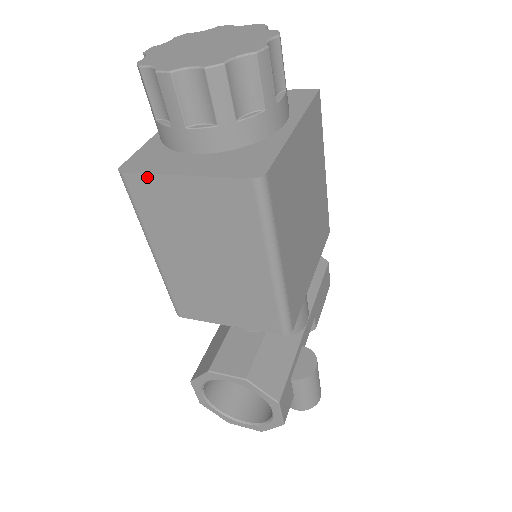
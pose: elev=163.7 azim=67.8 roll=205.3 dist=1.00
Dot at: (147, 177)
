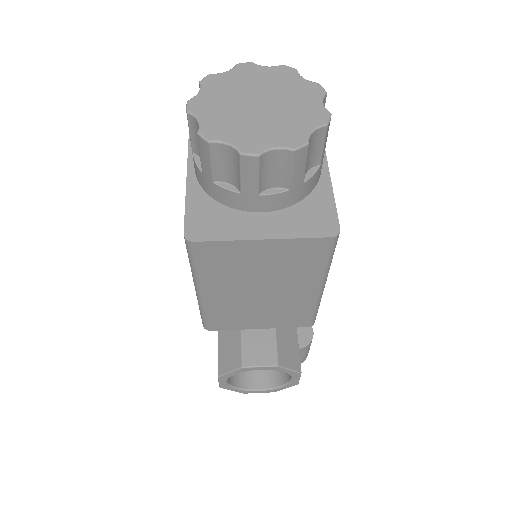
Dot at: (221, 243)
